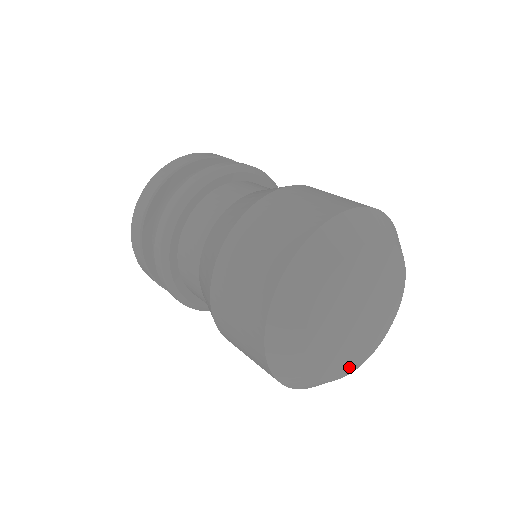
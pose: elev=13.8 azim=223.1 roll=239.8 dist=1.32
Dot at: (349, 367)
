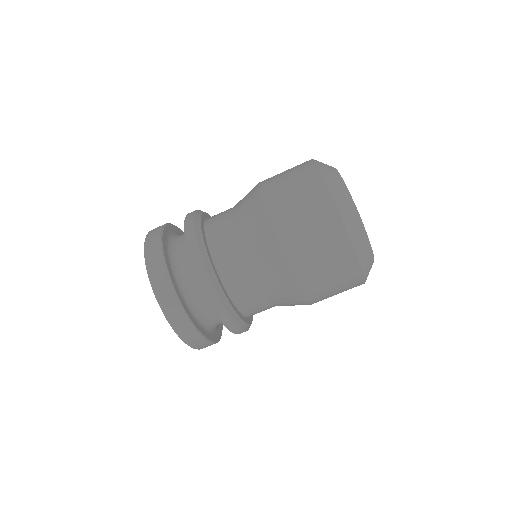
Dot at: occluded
